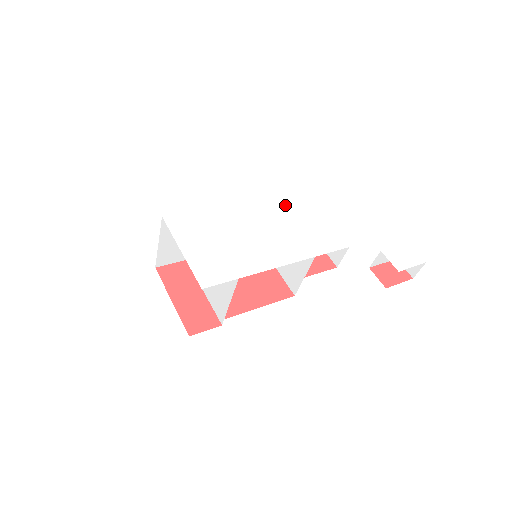
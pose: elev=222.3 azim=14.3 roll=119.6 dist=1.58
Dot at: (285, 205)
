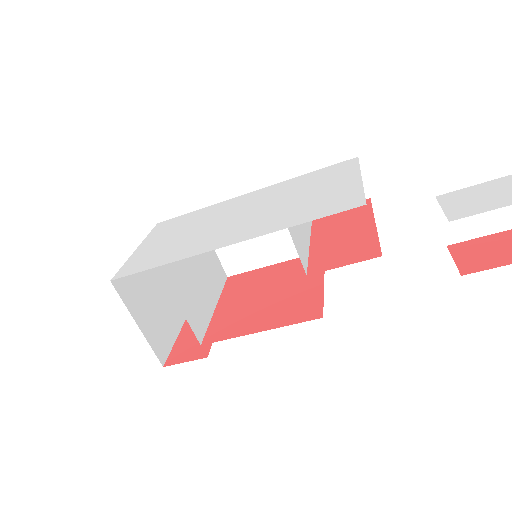
Dot at: (309, 180)
